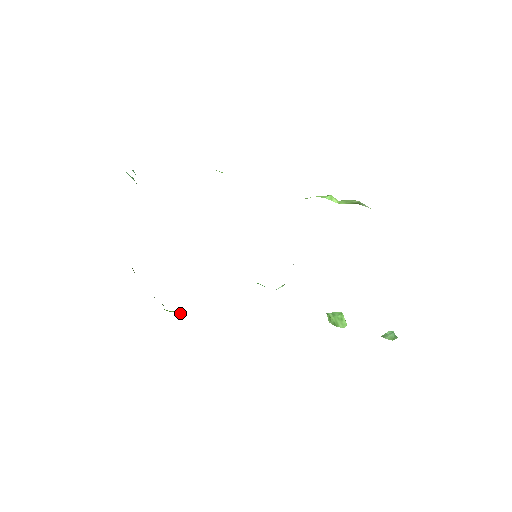
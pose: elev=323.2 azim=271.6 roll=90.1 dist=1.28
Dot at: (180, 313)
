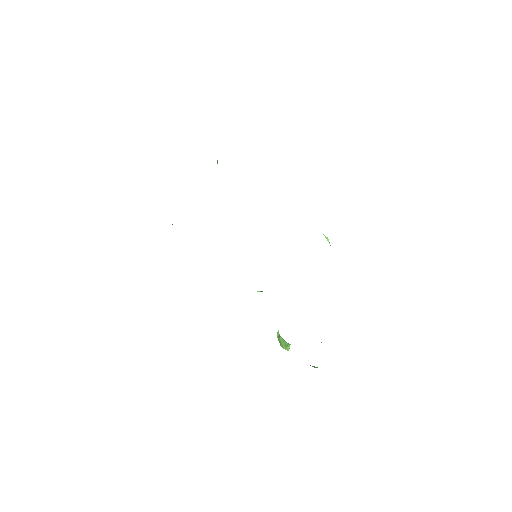
Dot at: occluded
